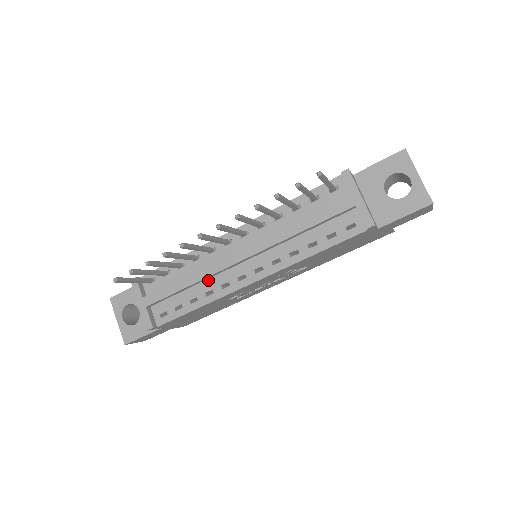
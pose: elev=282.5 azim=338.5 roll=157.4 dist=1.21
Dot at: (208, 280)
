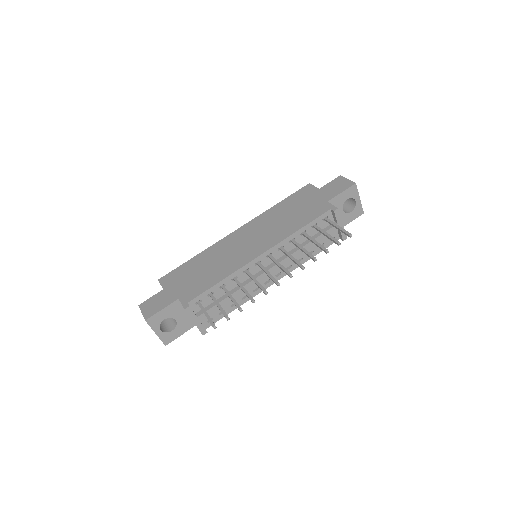
Dot at: occluded
